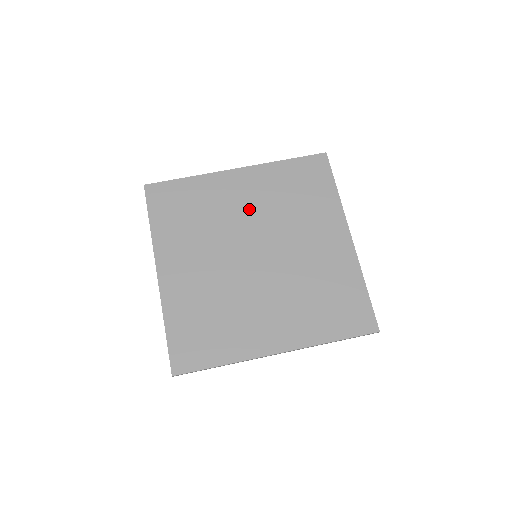
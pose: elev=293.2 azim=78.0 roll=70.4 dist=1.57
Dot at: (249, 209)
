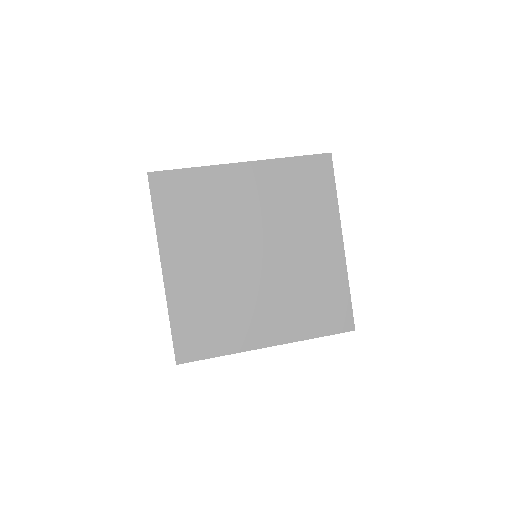
Dot at: (253, 208)
